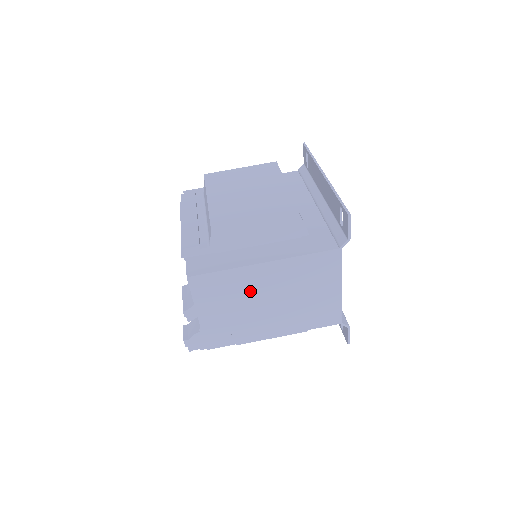
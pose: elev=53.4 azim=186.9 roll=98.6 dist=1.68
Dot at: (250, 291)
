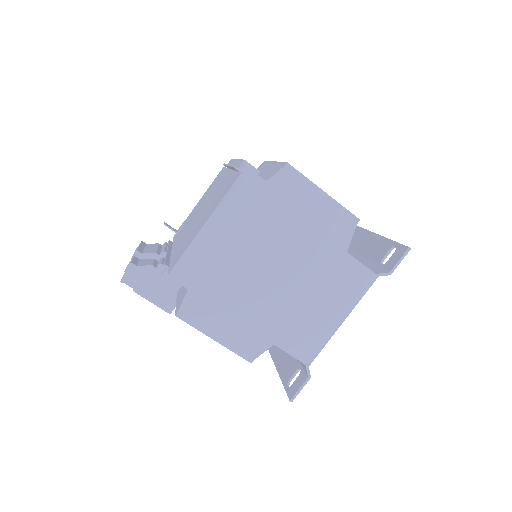
Dot at: (274, 245)
